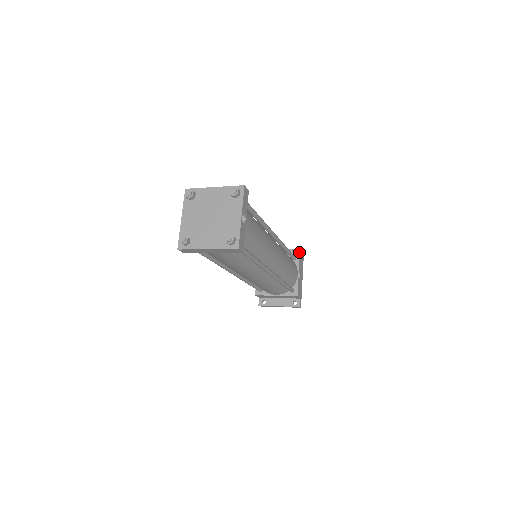
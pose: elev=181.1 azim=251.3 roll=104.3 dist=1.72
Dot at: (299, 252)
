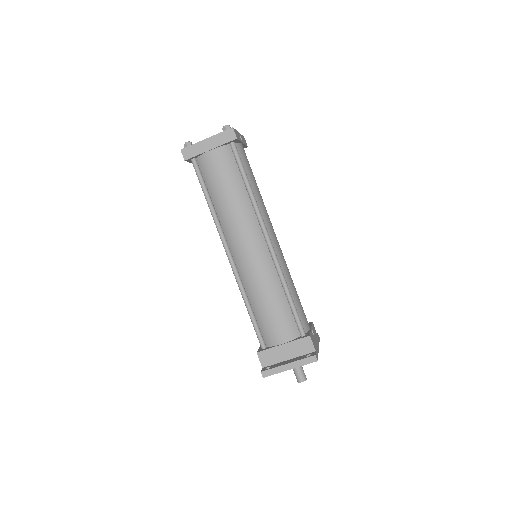
Dot at: occluded
